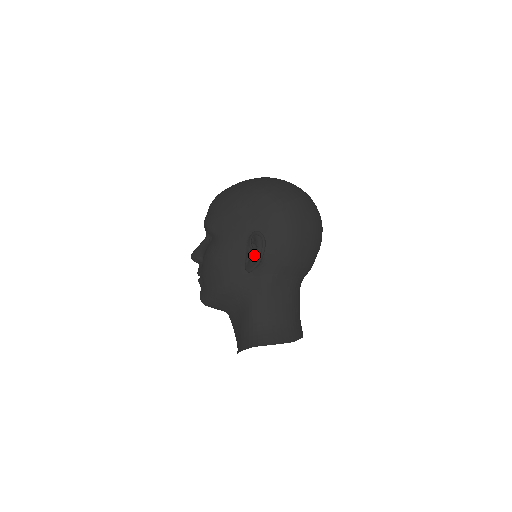
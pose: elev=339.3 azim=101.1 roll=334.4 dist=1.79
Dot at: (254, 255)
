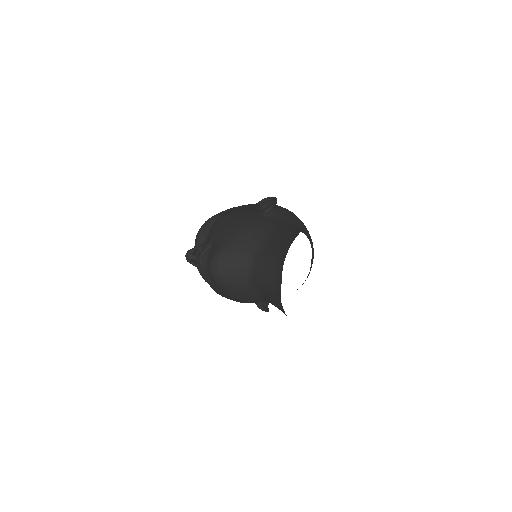
Dot at: occluded
